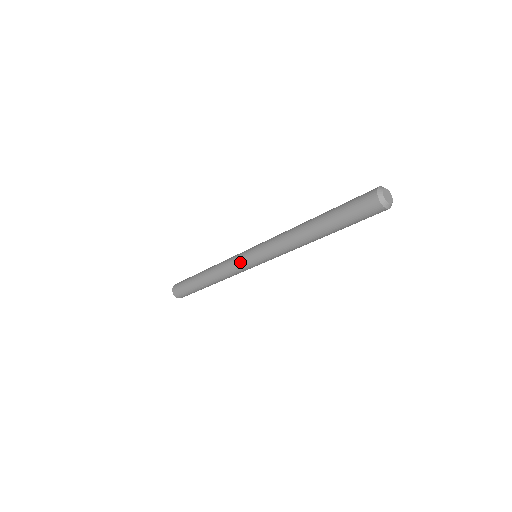
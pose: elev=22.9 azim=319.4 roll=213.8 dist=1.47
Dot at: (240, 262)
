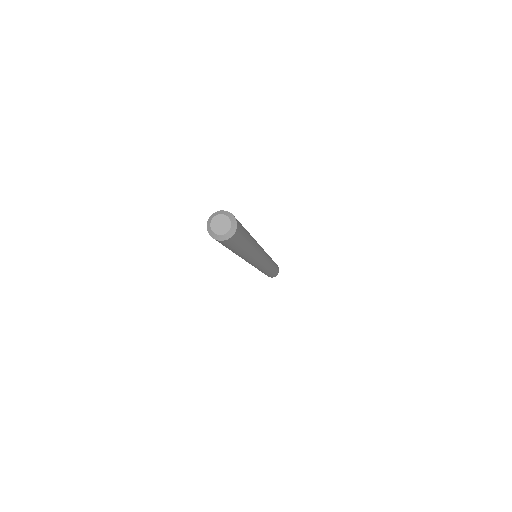
Dot at: occluded
